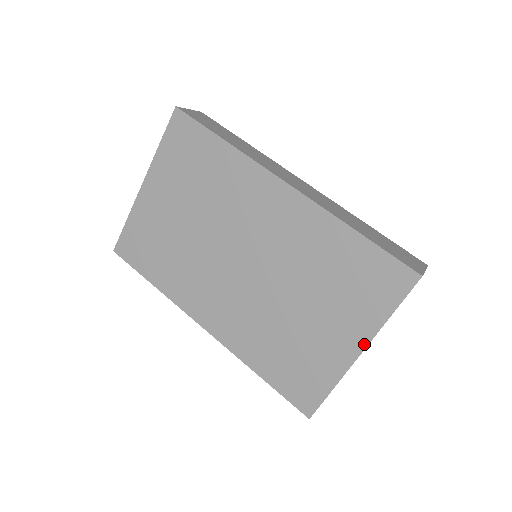
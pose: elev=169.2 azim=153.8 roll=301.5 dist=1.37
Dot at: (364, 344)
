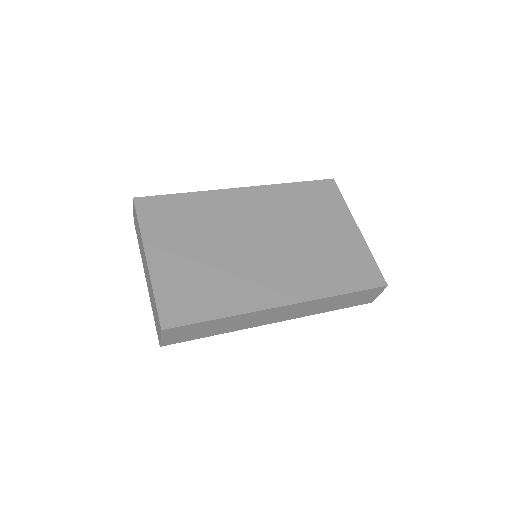
Dot at: (354, 223)
